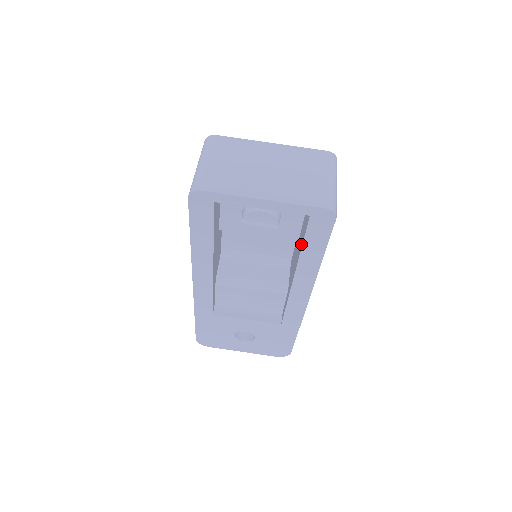
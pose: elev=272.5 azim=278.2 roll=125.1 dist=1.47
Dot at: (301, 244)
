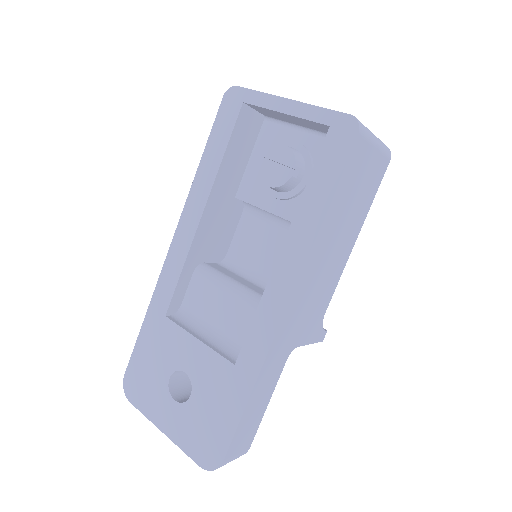
Dot at: (308, 189)
